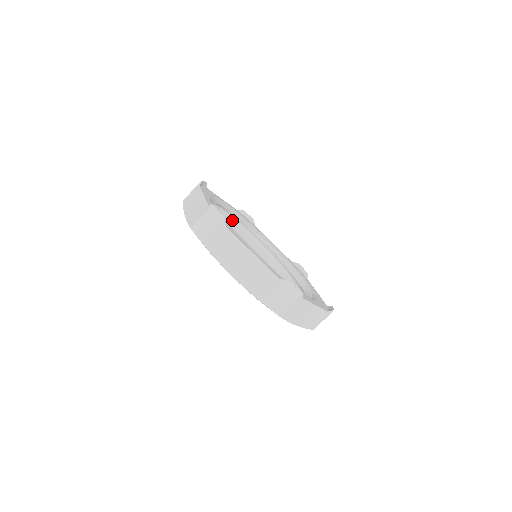
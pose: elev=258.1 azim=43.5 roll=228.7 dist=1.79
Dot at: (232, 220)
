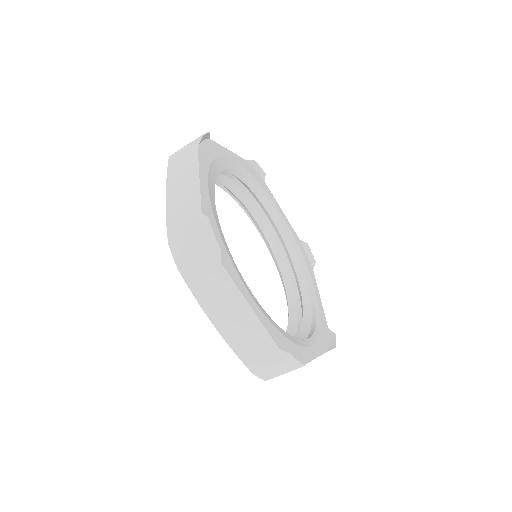
Dot at: occluded
